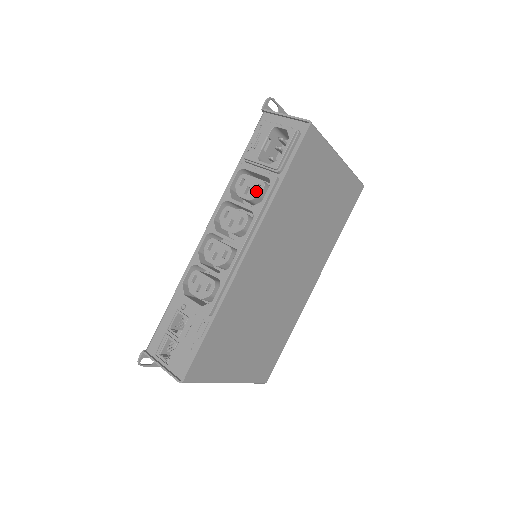
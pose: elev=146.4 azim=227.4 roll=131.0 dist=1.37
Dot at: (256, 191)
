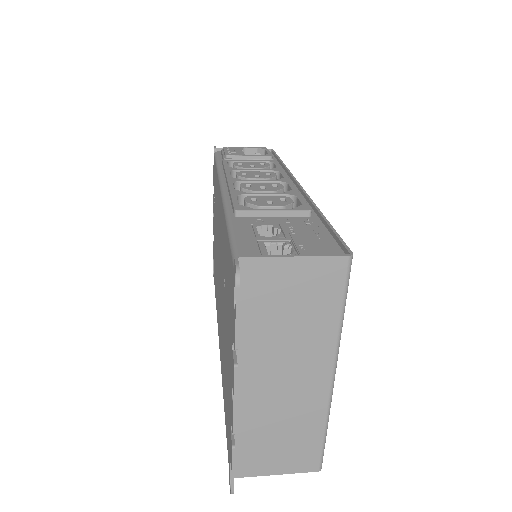
Dot at: occluded
